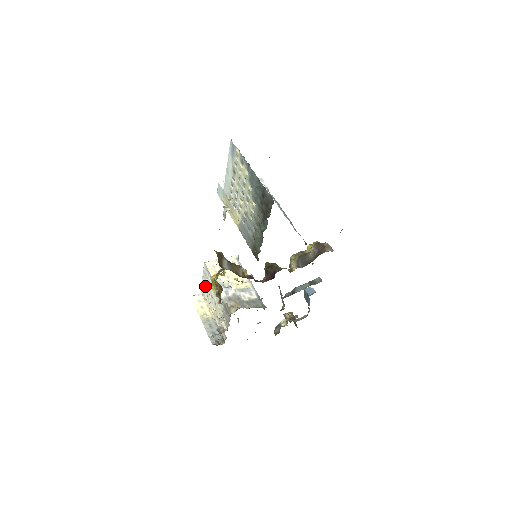
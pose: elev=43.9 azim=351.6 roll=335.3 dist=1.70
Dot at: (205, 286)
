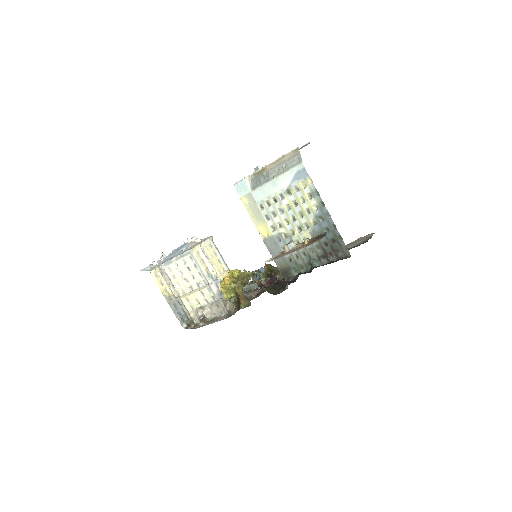
Dot at: (174, 265)
